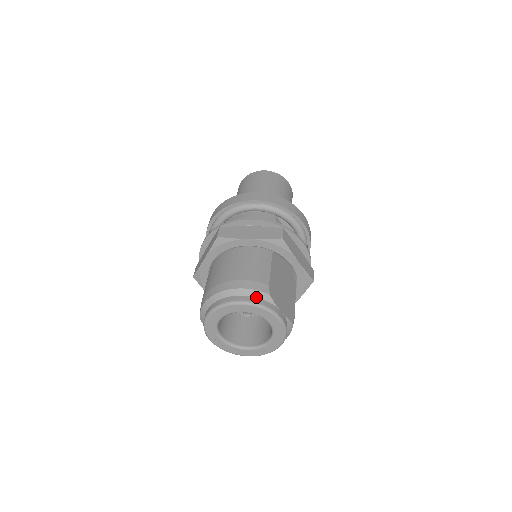
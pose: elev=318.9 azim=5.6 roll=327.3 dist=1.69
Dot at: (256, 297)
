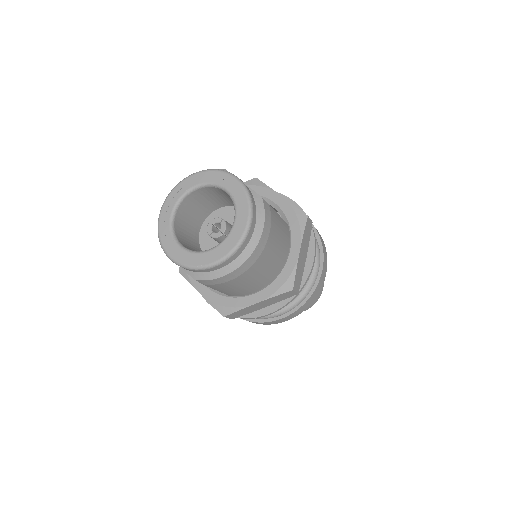
Dot at: occluded
